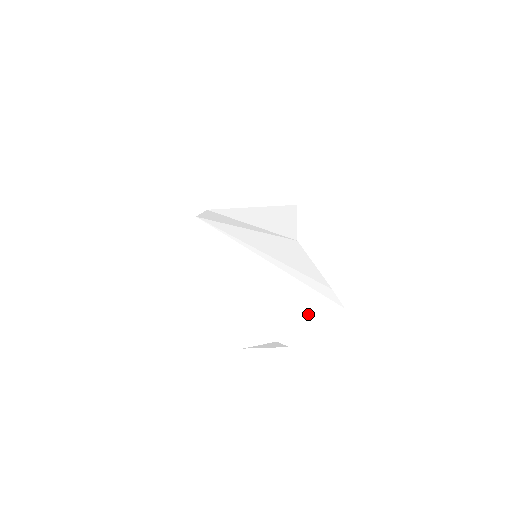
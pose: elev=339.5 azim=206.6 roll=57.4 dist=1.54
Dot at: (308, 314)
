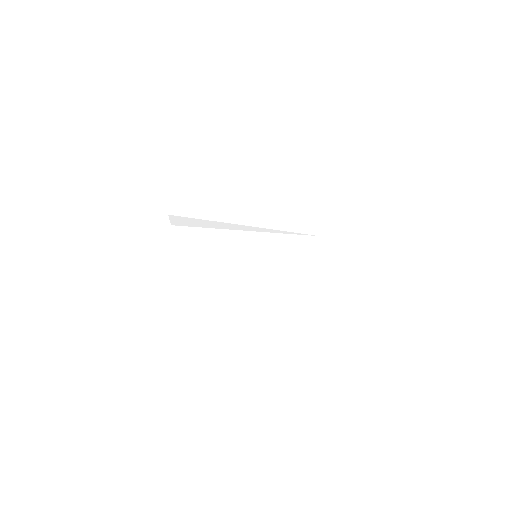
Dot at: (321, 299)
